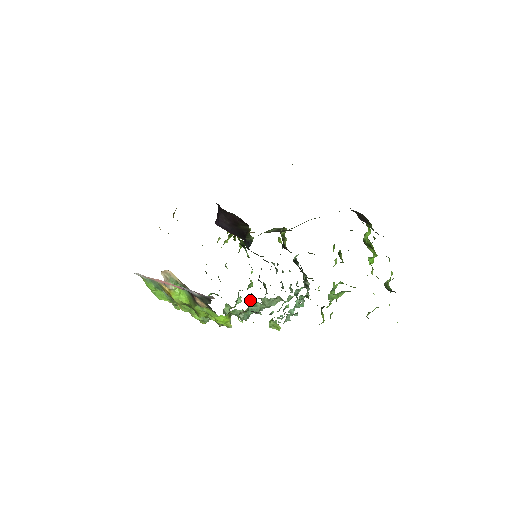
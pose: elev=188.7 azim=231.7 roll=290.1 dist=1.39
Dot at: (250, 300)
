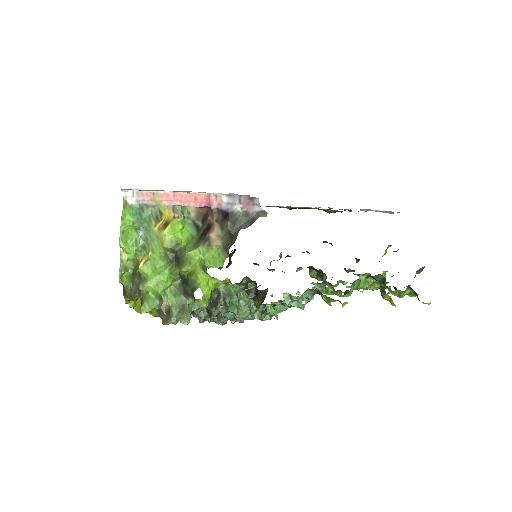
Dot at: occluded
